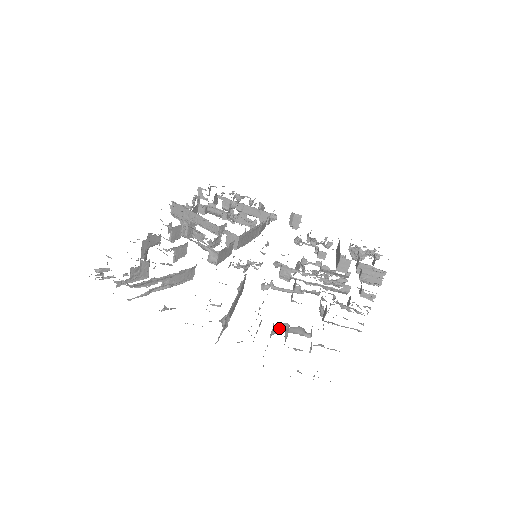
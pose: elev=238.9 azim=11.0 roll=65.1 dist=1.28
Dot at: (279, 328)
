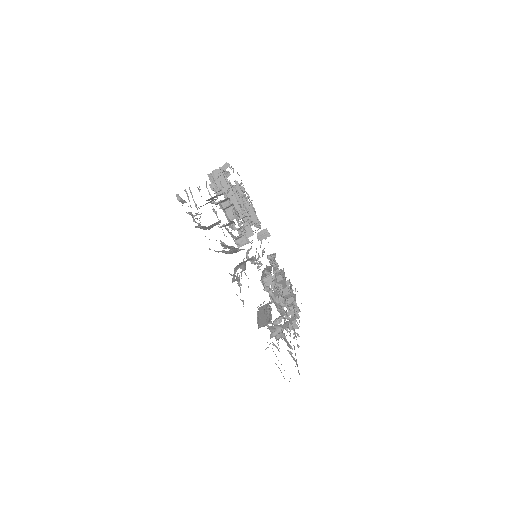
Dot at: occluded
